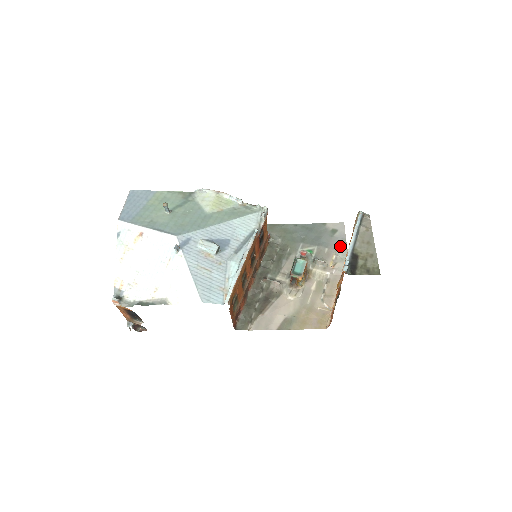
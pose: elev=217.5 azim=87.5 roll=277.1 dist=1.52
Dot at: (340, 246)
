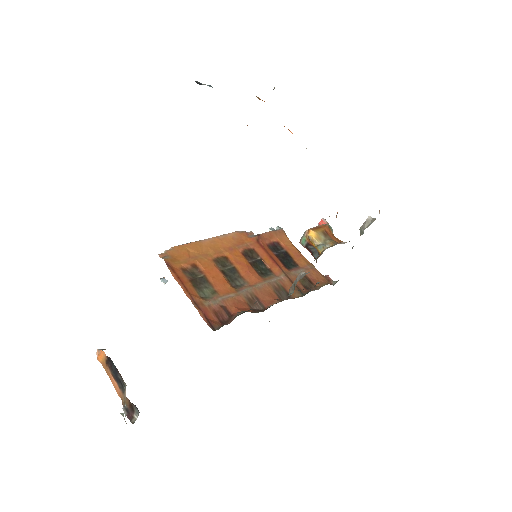
Dot at: occluded
